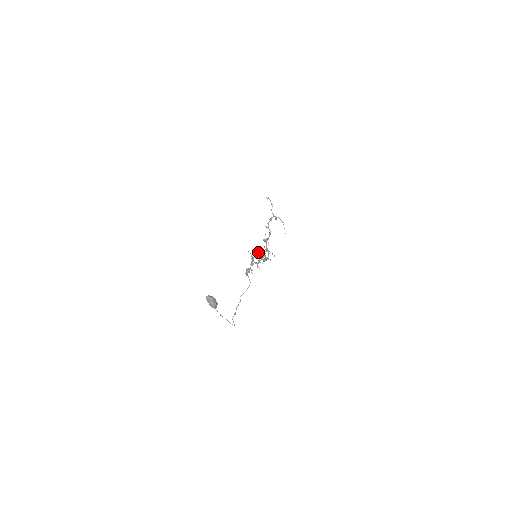
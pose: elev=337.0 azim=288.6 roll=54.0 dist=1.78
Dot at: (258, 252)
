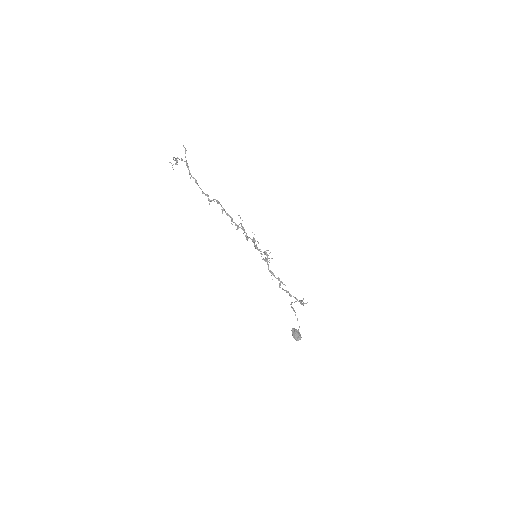
Dot at: occluded
